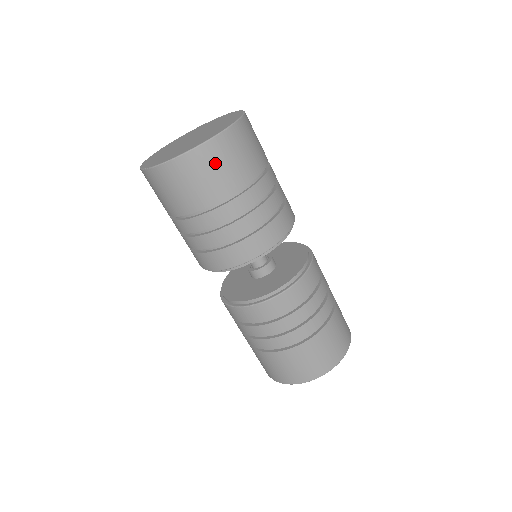
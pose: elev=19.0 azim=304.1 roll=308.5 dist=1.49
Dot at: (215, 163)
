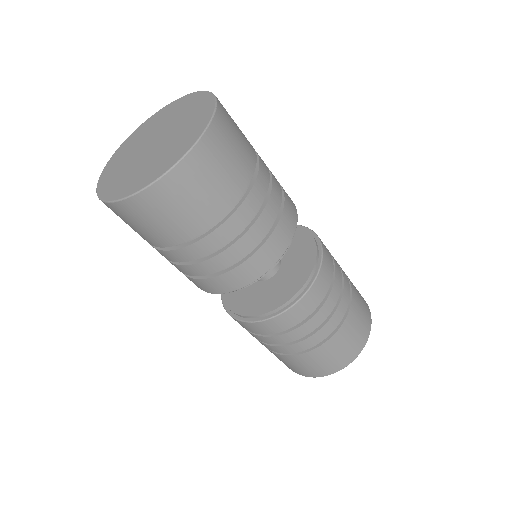
Dot at: (154, 214)
